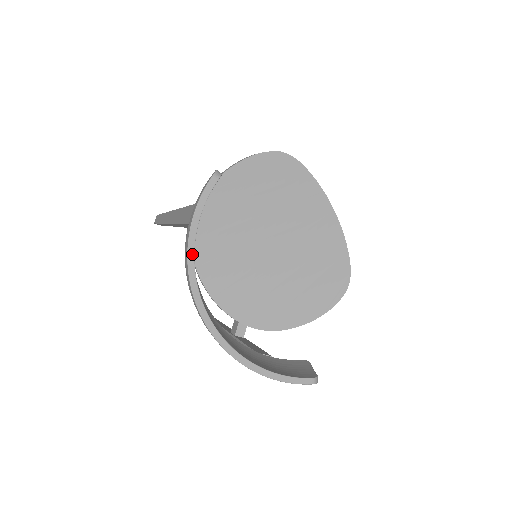
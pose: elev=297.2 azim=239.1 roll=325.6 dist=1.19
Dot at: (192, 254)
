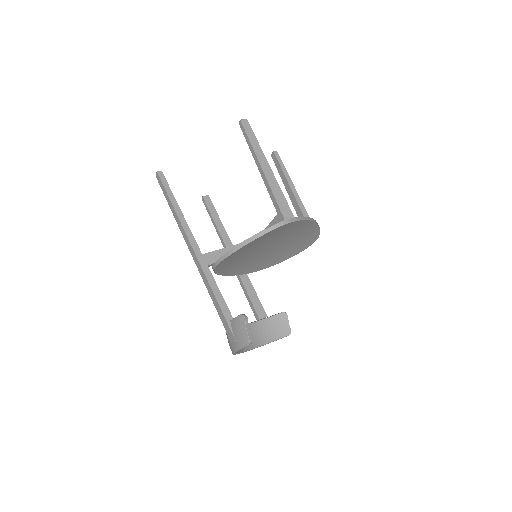
Dot at: occluded
